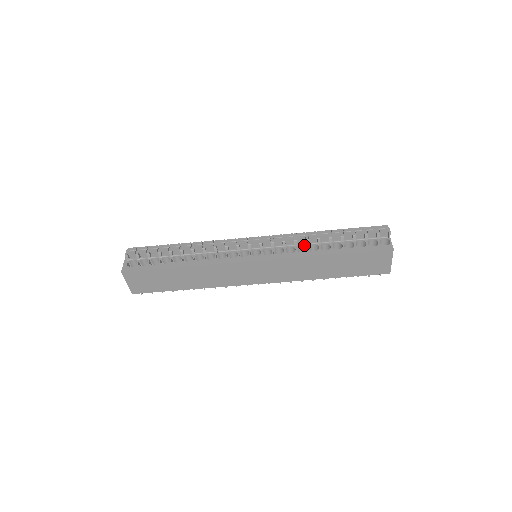
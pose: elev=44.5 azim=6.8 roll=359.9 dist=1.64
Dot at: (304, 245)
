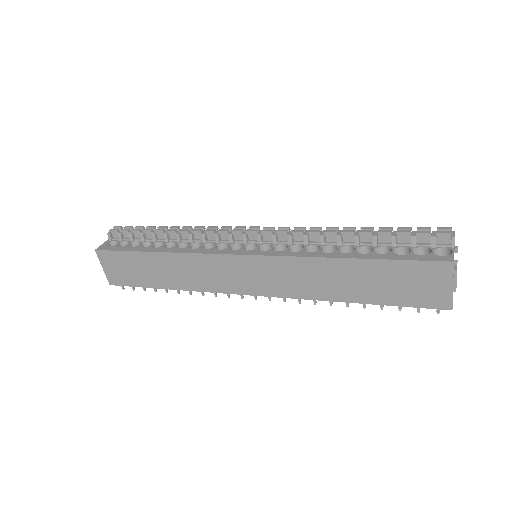
Dot at: (318, 244)
